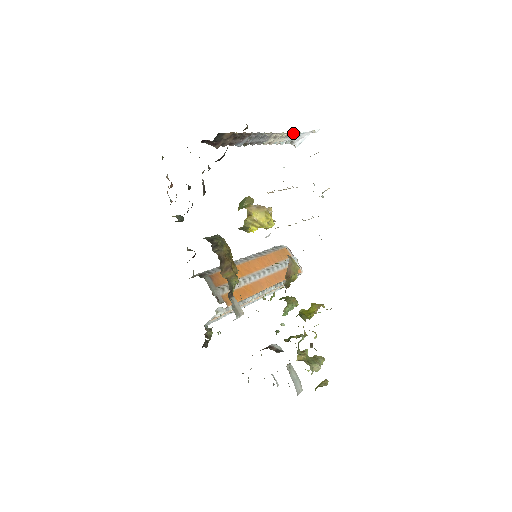
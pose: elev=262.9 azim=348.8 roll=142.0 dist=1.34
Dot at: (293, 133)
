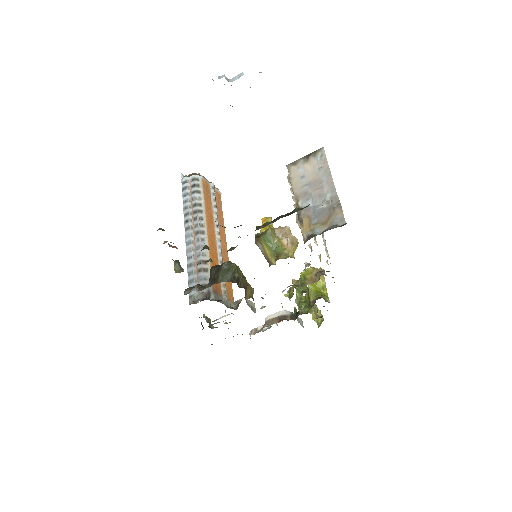
Dot at: occluded
